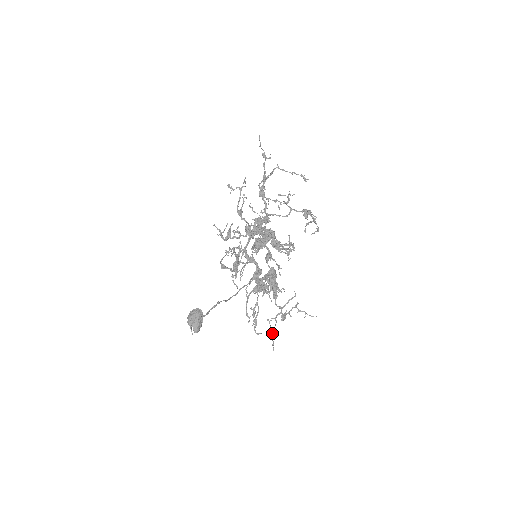
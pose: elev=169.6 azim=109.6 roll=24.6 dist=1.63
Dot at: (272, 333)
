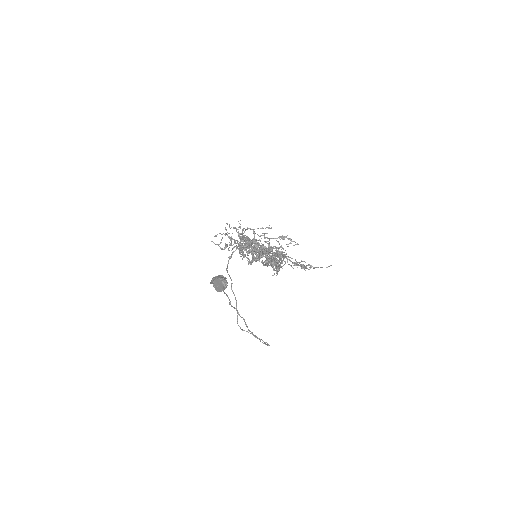
Dot at: (298, 264)
